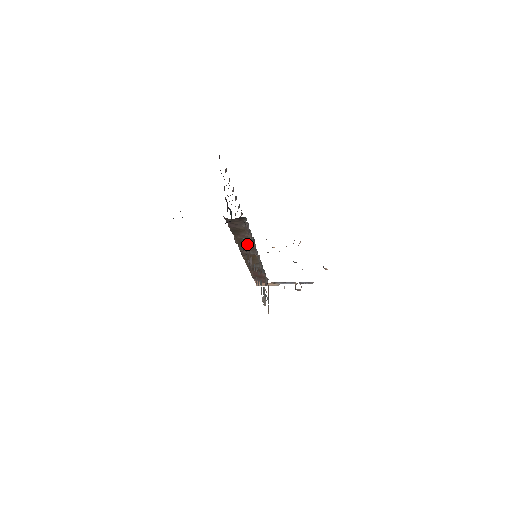
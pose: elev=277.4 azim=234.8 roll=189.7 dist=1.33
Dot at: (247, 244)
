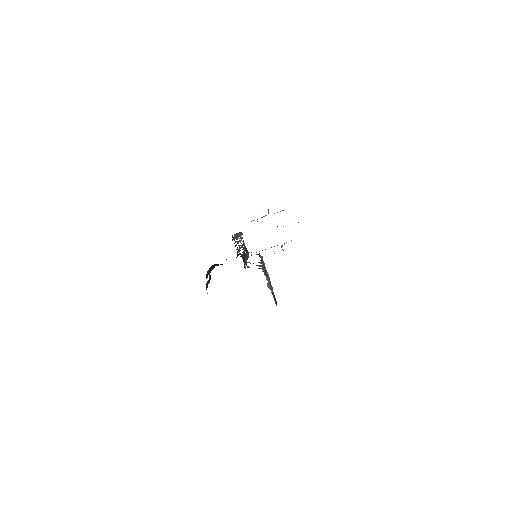
Dot at: occluded
